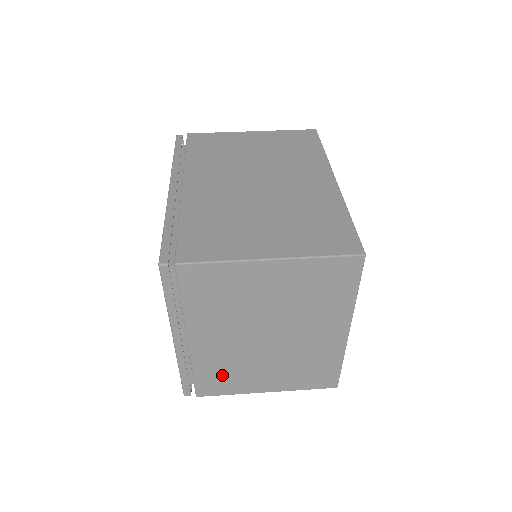
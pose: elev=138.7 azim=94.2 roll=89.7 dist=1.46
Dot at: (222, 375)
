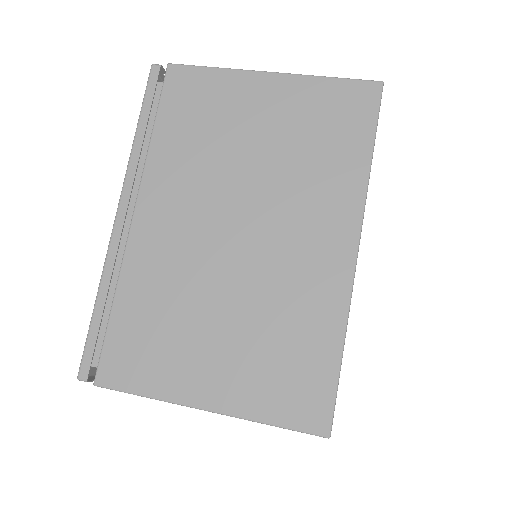
Dot at: occluded
